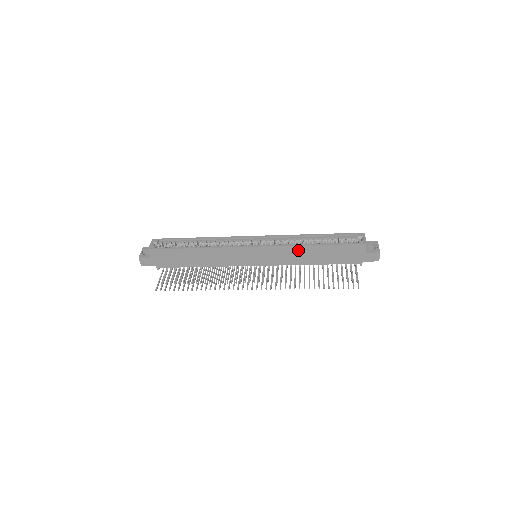
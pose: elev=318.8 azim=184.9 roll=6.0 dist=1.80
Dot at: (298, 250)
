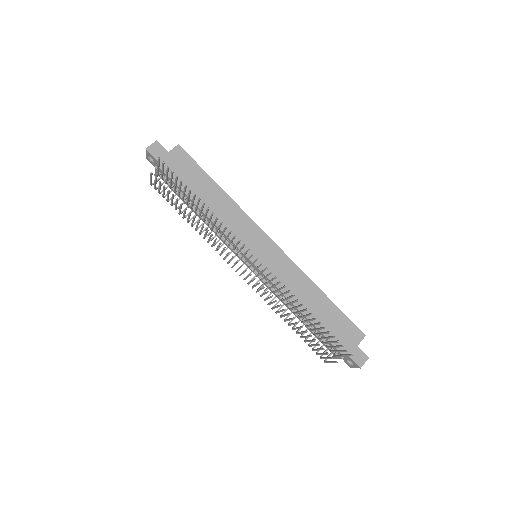
Dot at: (305, 283)
